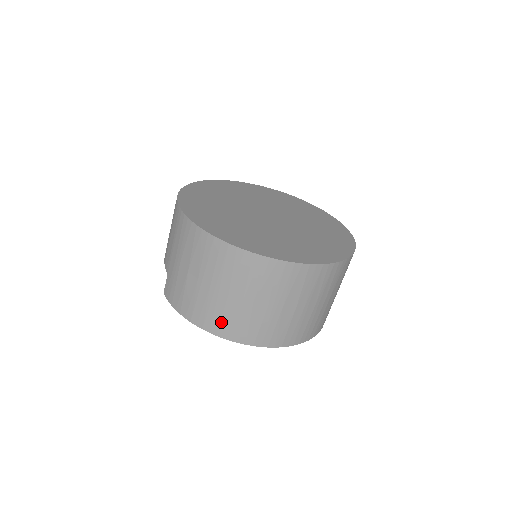
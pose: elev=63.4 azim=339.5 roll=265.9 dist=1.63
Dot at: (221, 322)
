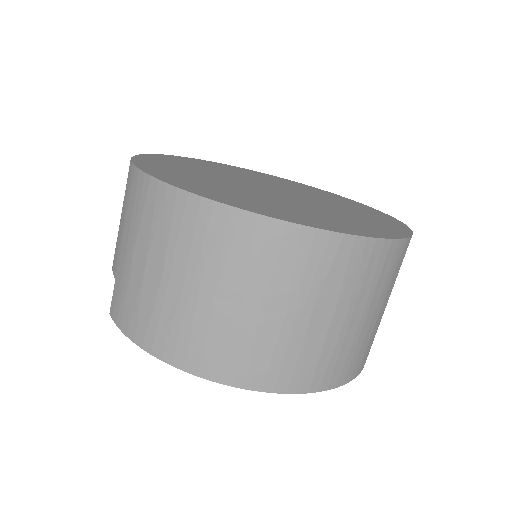
Dot at: (203, 349)
